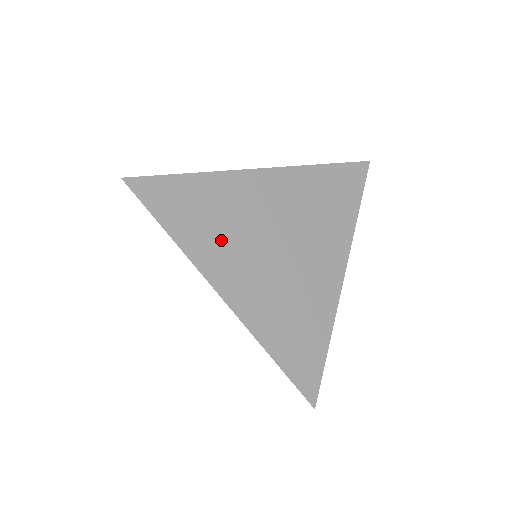
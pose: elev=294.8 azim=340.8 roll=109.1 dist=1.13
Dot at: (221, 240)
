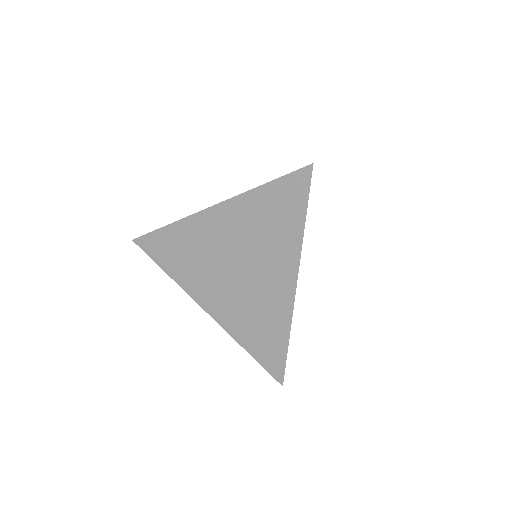
Dot at: (195, 270)
